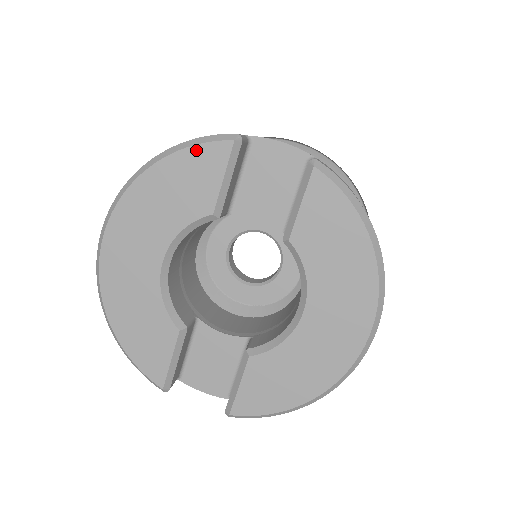
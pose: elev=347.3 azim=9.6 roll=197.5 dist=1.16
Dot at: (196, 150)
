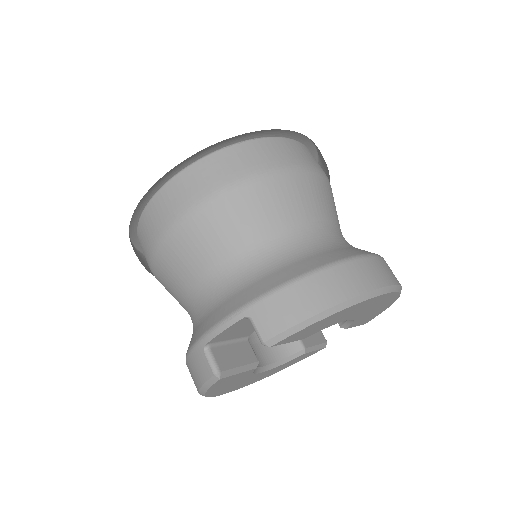
Dot at: (212, 388)
